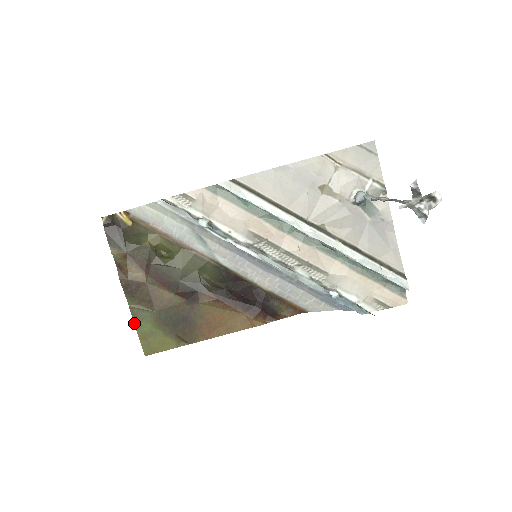
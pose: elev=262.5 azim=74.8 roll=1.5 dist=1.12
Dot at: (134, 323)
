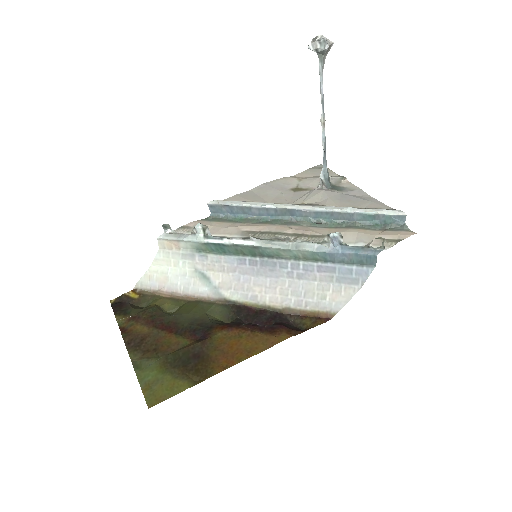
Dot at: (136, 375)
